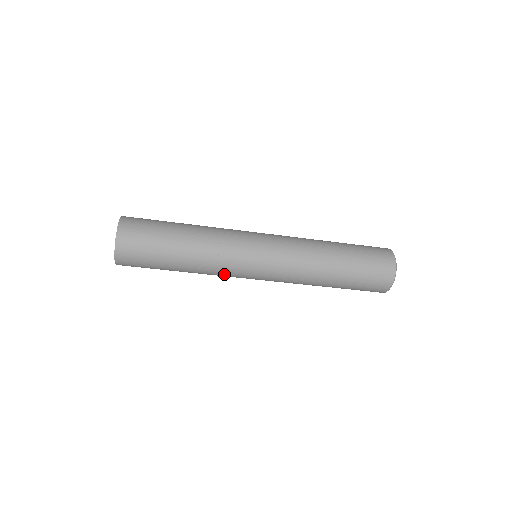
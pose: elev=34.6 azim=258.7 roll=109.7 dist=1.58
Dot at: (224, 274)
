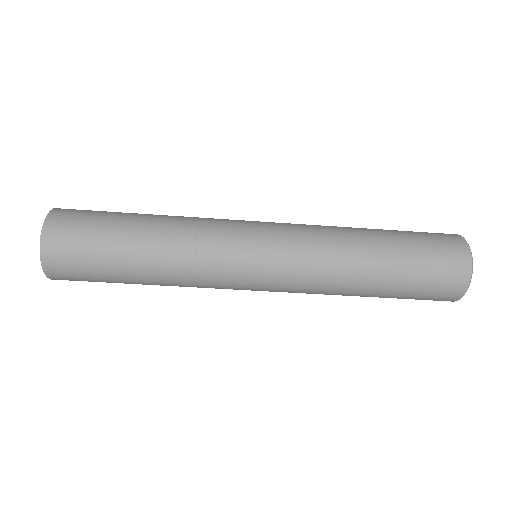
Dot at: (208, 285)
